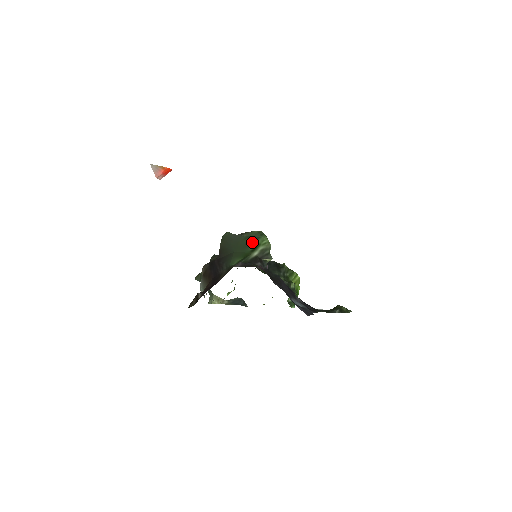
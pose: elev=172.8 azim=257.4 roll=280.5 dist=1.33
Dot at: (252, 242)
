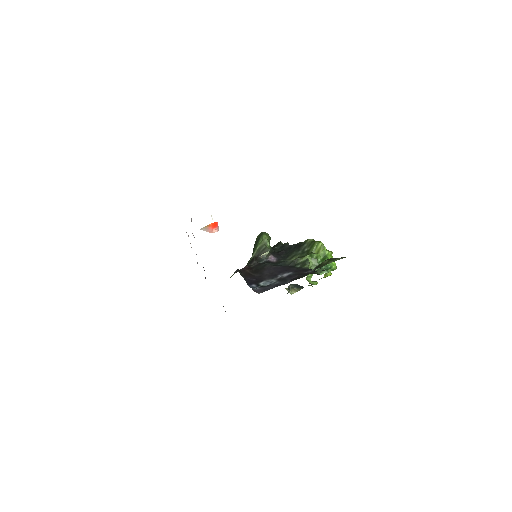
Dot at: (255, 246)
